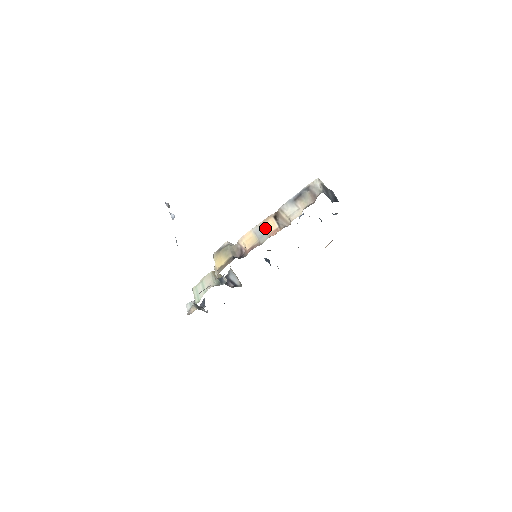
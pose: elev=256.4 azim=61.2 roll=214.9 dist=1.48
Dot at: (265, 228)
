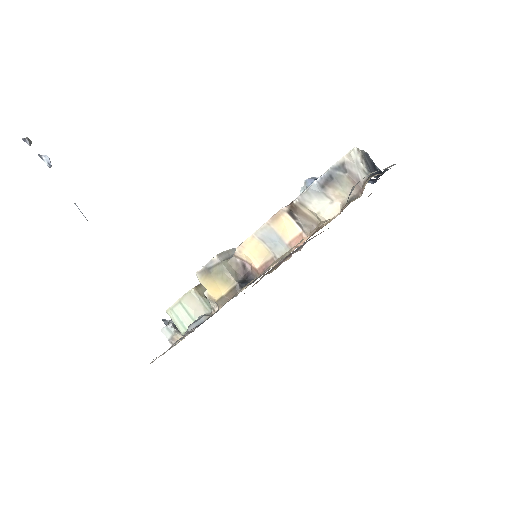
Dot at: (278, 232)
